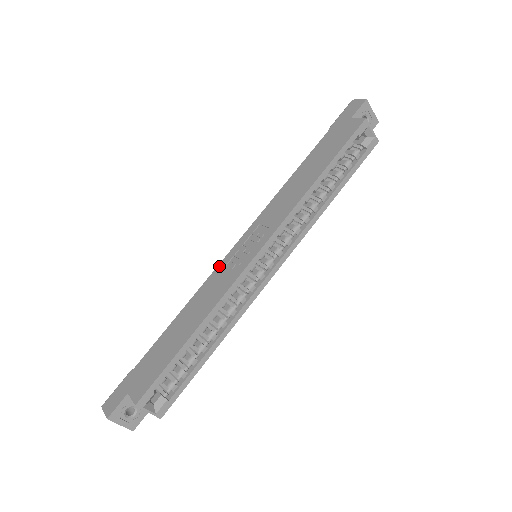
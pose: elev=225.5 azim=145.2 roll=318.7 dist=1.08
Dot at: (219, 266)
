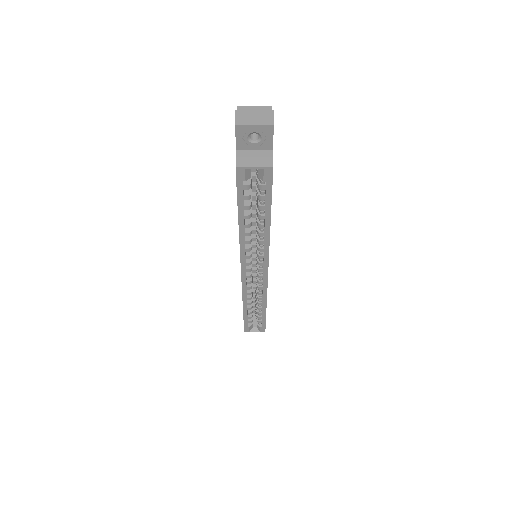
Dot at: occluded
